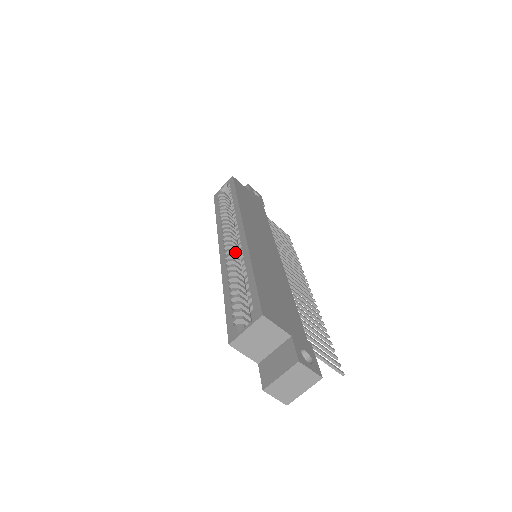
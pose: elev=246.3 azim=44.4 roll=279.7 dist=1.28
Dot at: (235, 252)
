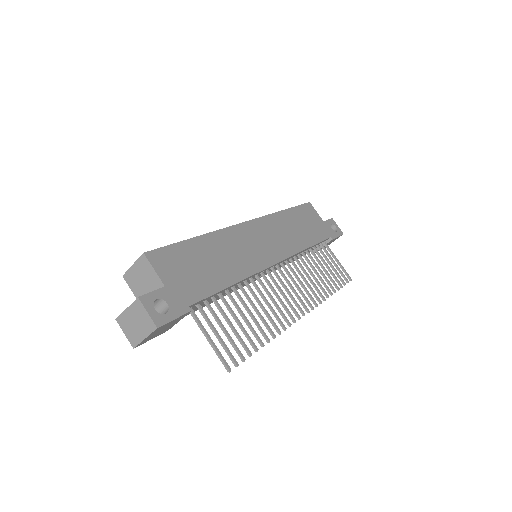
Dot at: occluded
